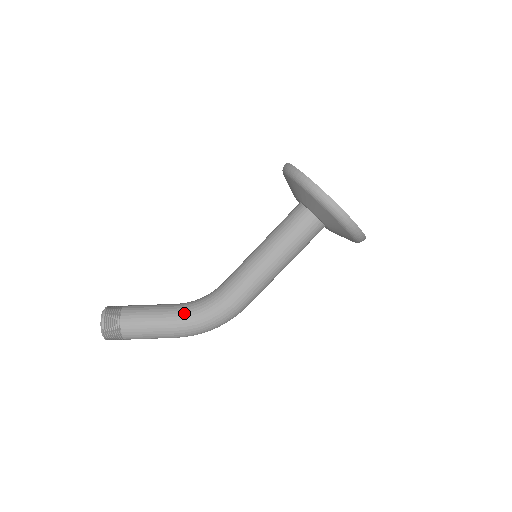
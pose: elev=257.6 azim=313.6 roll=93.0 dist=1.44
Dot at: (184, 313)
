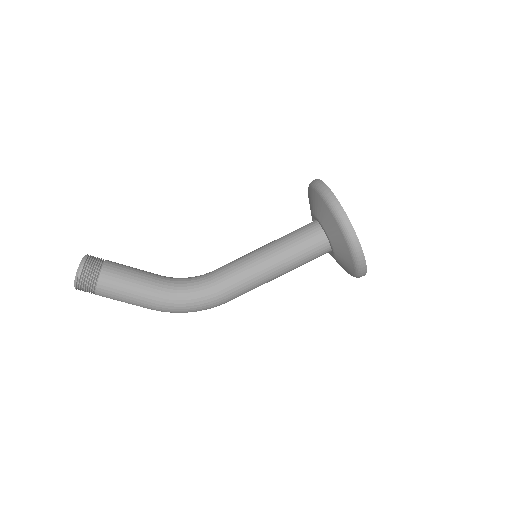
Dot at: (168, 288)
